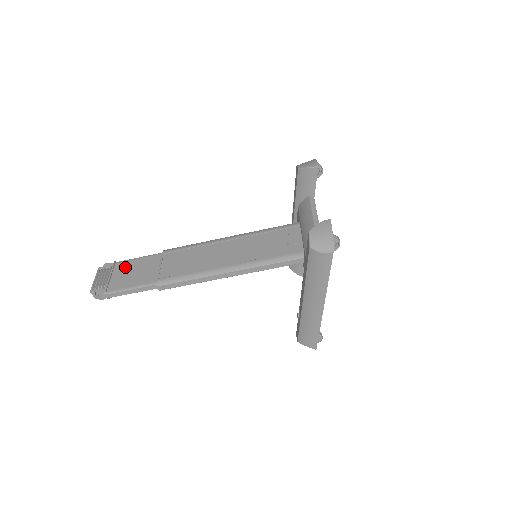
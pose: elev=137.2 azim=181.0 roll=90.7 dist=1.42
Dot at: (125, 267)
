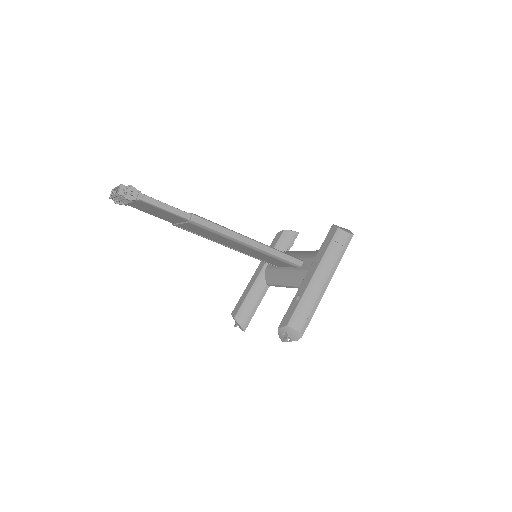
Dot at: occluded
